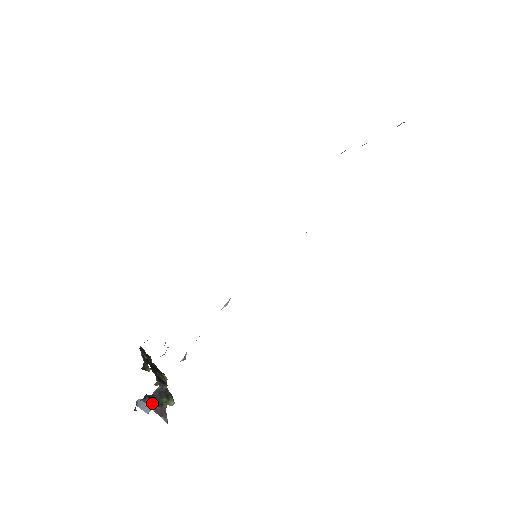
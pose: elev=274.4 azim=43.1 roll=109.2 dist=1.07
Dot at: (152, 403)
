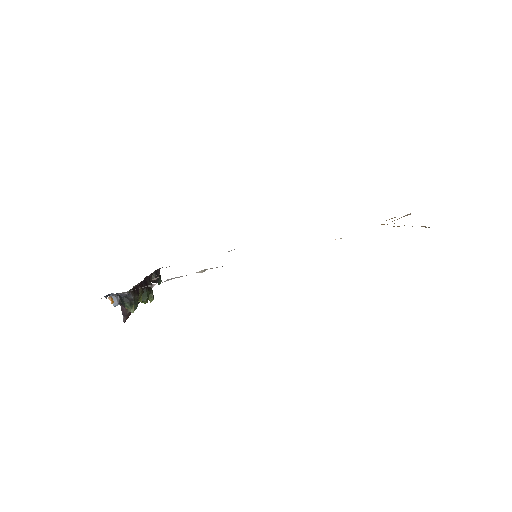
Dot at: (120, 302)
